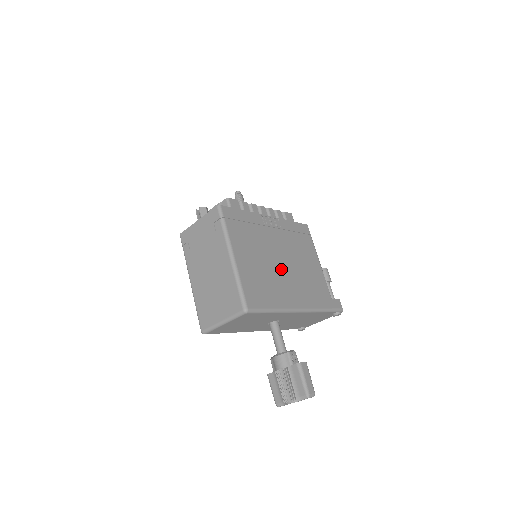
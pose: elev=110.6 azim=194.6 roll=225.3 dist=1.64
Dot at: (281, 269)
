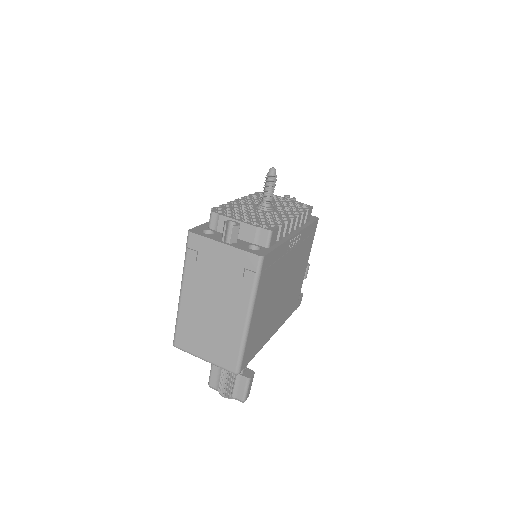
Dot at: (279, 300)
